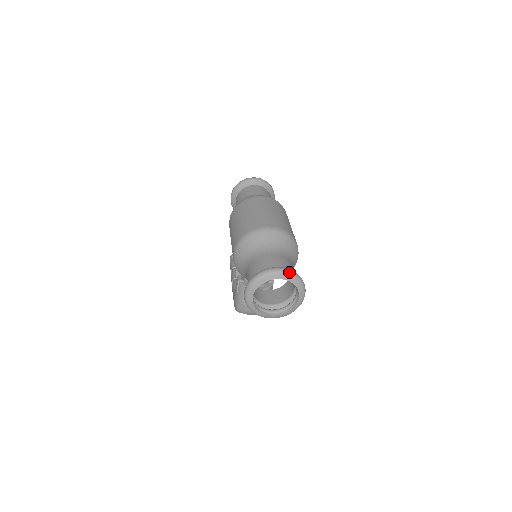
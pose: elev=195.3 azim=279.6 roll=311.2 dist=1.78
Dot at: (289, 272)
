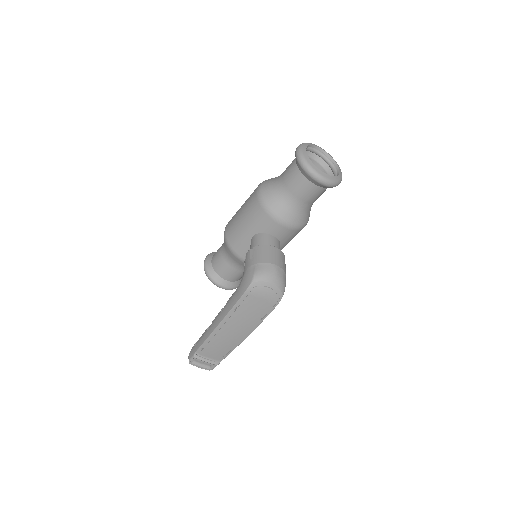
Dot at: occluded
